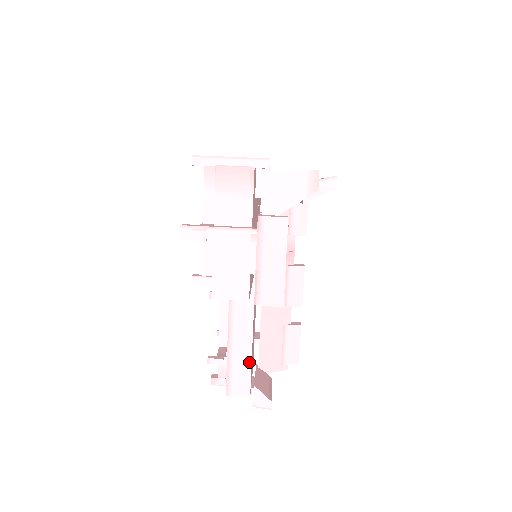
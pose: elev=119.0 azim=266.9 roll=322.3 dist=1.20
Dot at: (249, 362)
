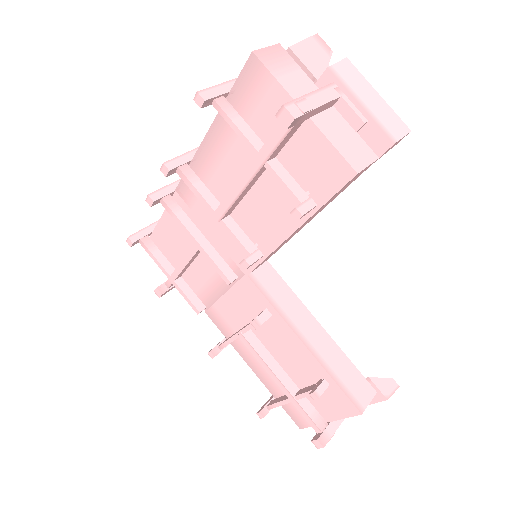
Dot at: (345, 357)
